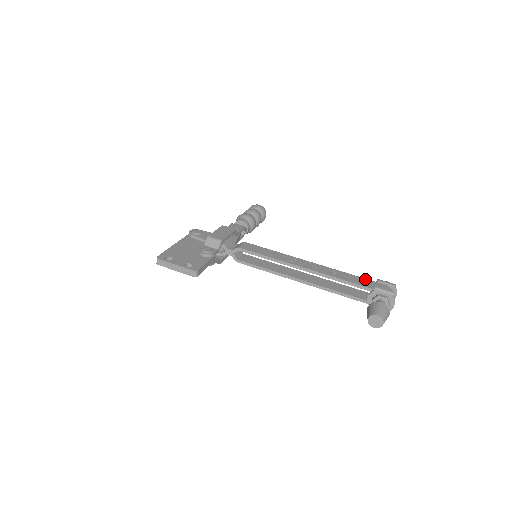
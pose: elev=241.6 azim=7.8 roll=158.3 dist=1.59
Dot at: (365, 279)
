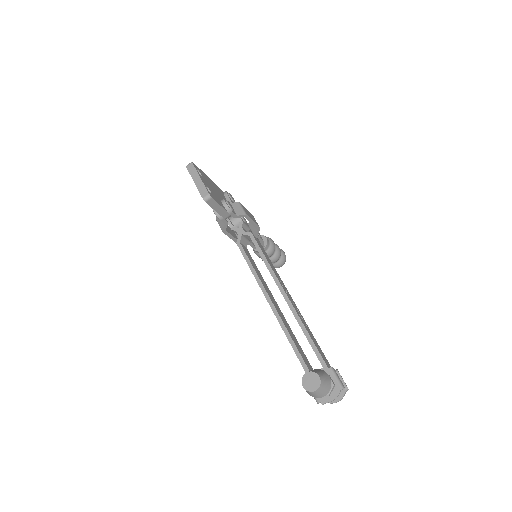
Dot at: occluded
